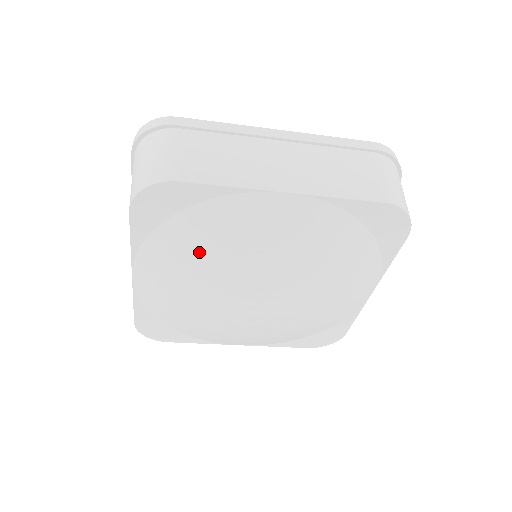
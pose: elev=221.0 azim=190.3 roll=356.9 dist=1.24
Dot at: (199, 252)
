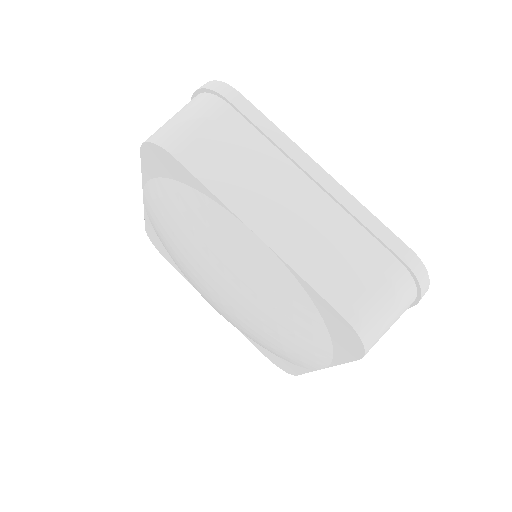
Dot at: (180, 222)
